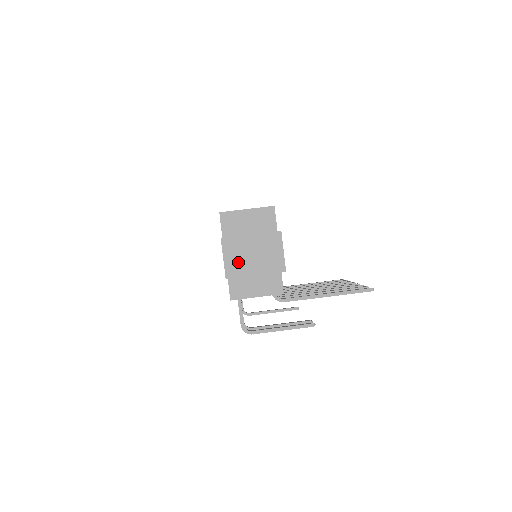
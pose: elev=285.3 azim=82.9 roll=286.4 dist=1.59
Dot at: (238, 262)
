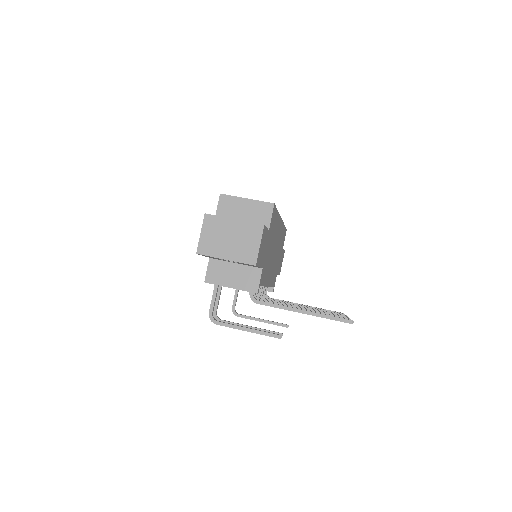
Dot at: (213, 241)
